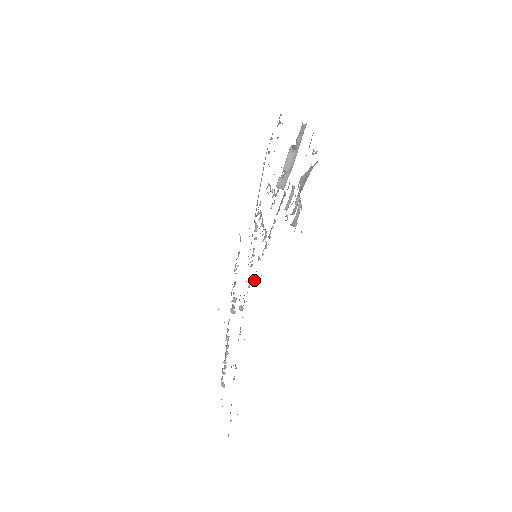
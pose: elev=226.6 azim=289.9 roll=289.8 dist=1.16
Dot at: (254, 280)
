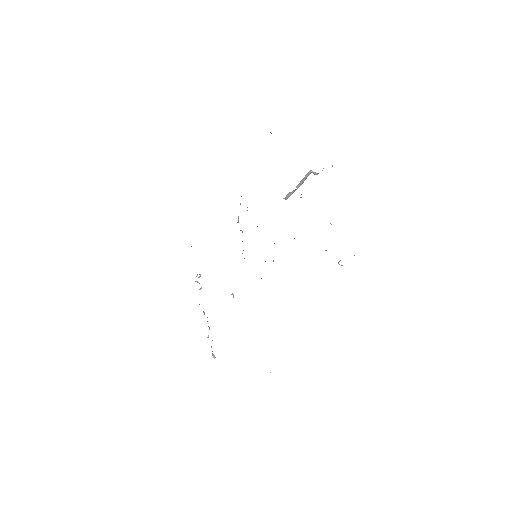
Dot at: occluded
